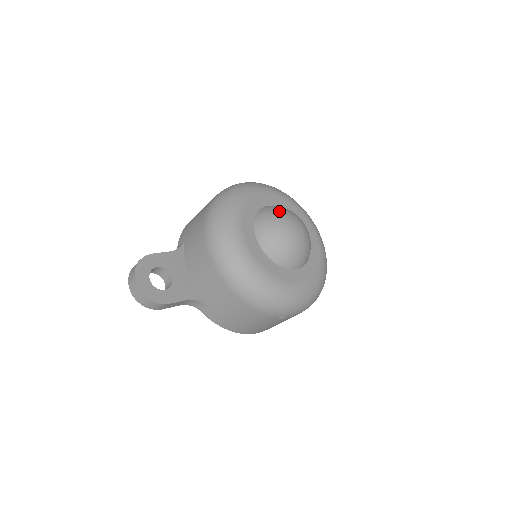
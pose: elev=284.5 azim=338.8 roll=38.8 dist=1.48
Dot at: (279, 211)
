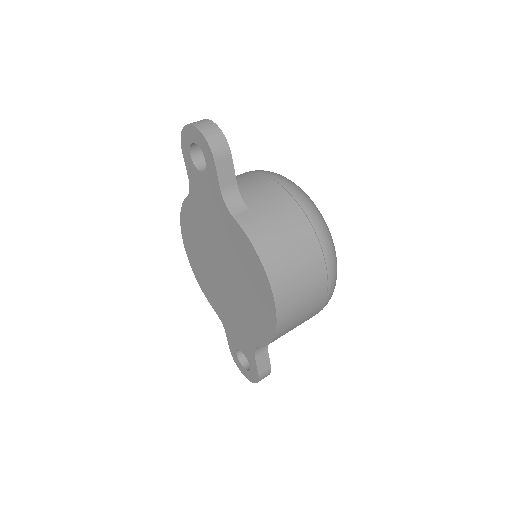
Dot at: occluded
